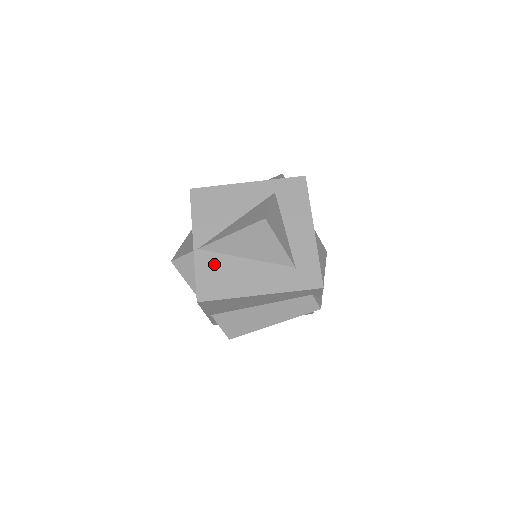
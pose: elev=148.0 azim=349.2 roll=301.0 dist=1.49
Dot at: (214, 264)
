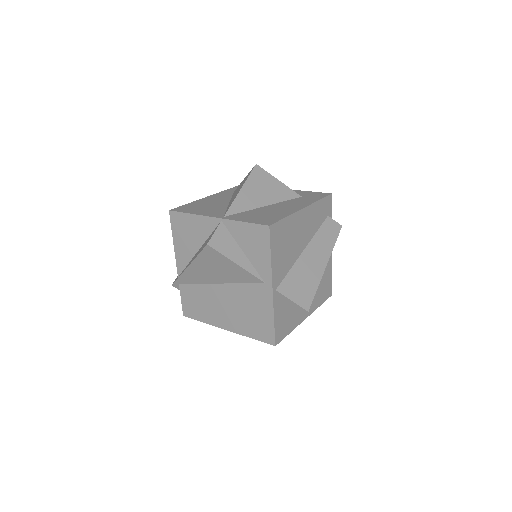
Dot at: (248, 215)
